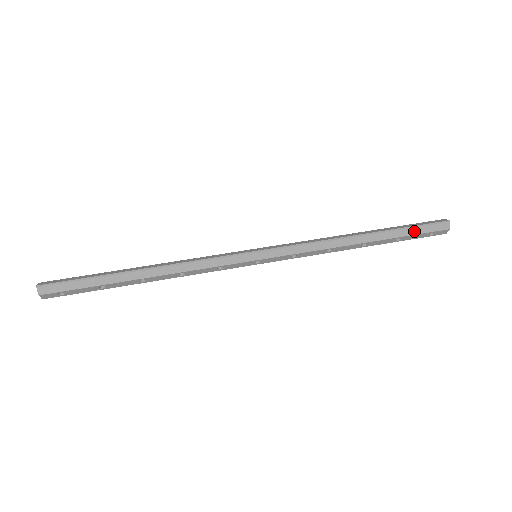
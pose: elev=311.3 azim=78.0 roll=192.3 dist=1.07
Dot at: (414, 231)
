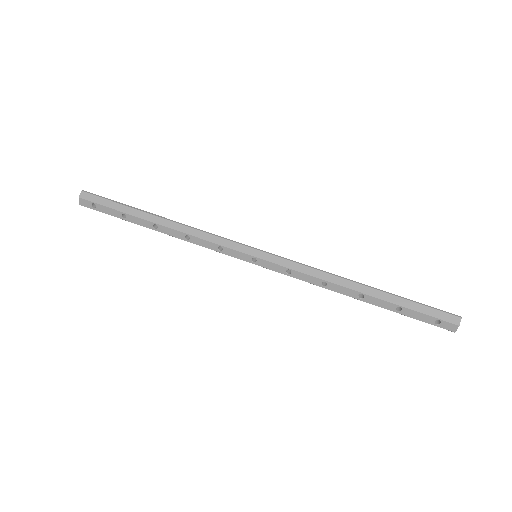
Dot at: (418, 307)
